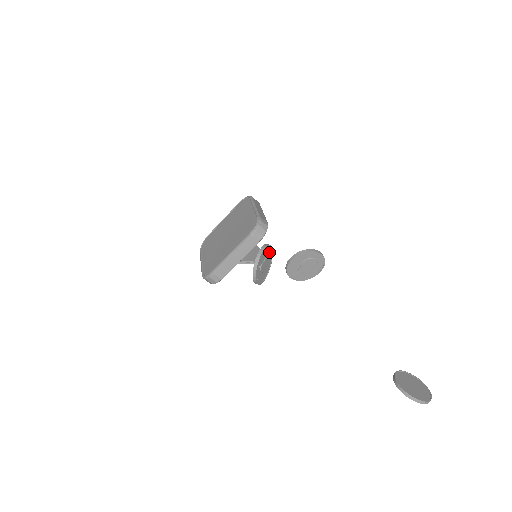
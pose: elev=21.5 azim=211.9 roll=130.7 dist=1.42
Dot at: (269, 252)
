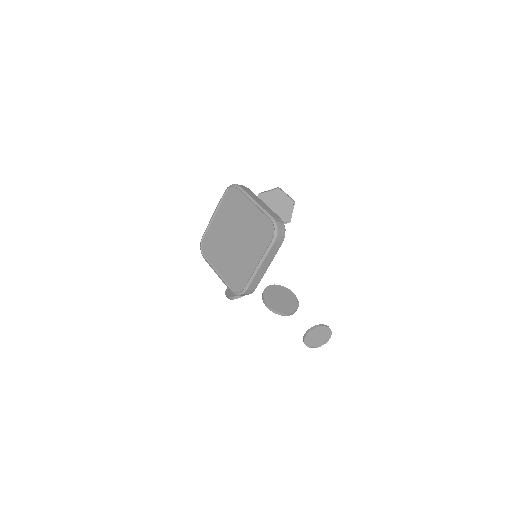
Dot at: occluded
